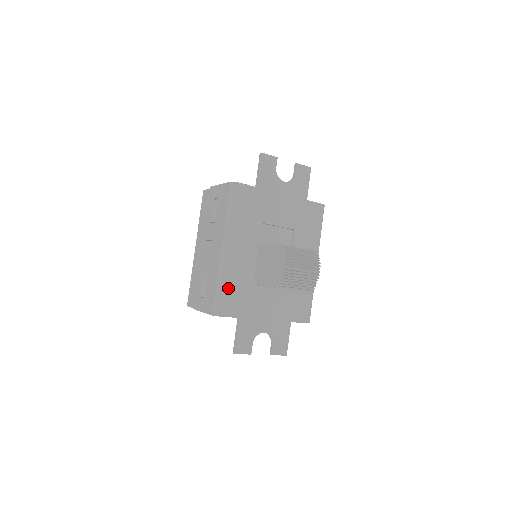
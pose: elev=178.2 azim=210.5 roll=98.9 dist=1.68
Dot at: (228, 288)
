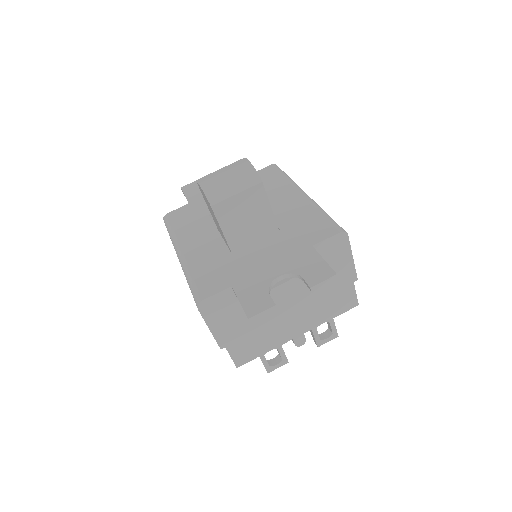
Dot at: (199, 274)
